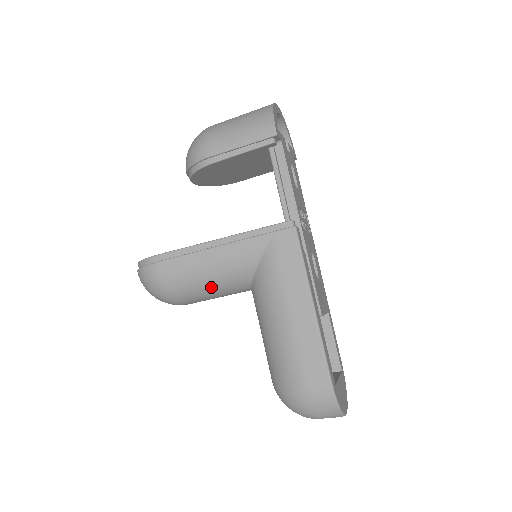
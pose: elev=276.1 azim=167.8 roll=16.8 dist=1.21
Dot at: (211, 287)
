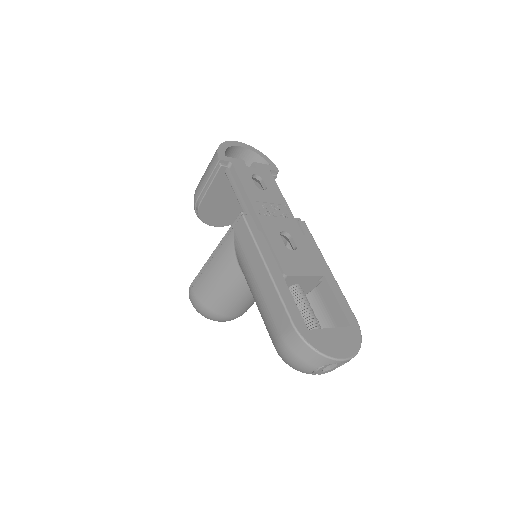
Dot at: (225, 292)
